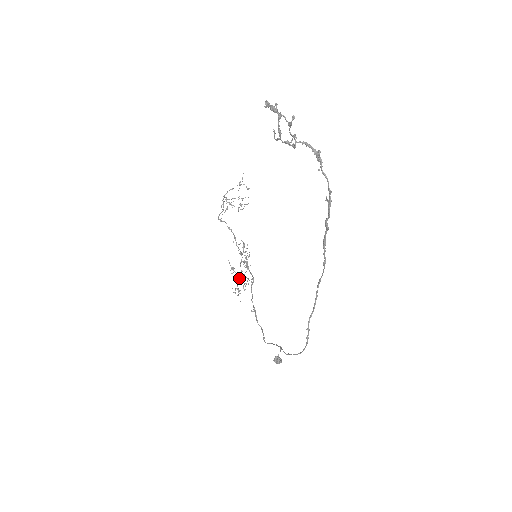
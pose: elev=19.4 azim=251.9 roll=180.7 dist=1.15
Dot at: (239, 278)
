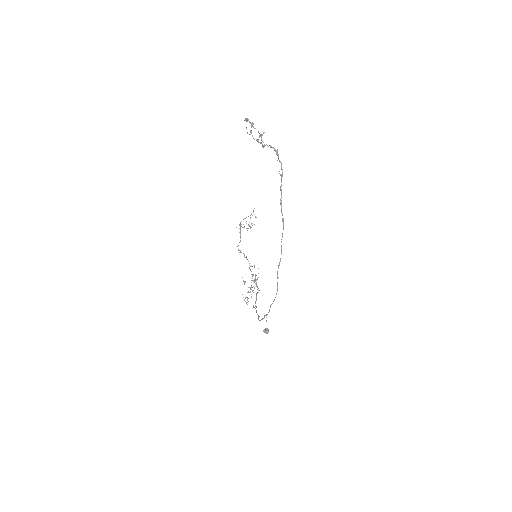
Dot at: (249, 292)
